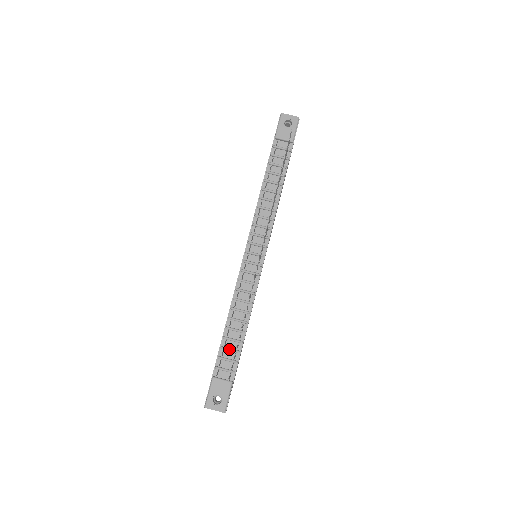
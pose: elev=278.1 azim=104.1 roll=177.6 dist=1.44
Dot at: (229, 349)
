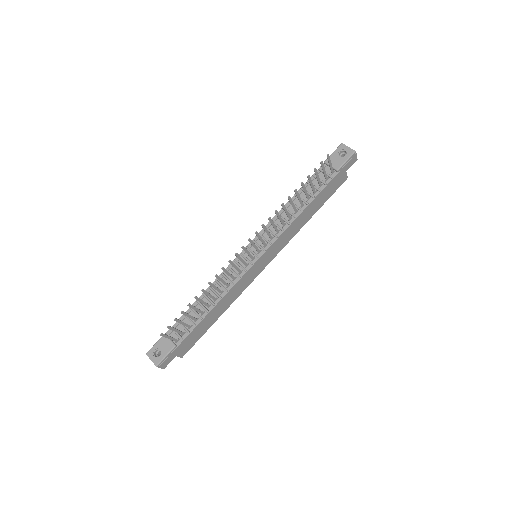
Dot at: (189, 318)
